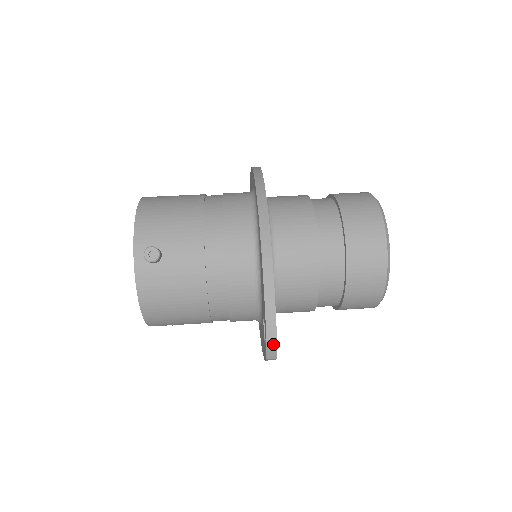
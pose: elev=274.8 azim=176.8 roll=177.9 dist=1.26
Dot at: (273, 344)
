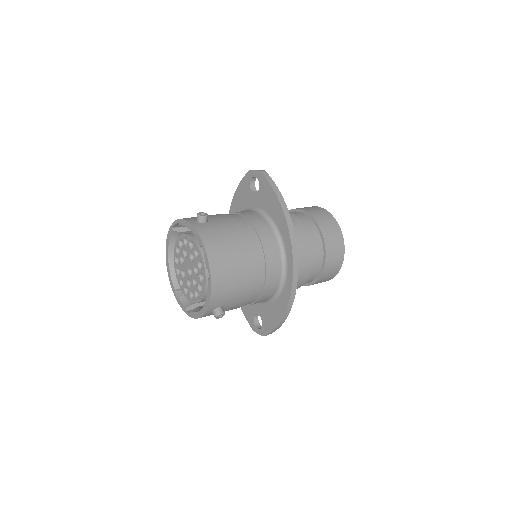
Dot at: occluded
